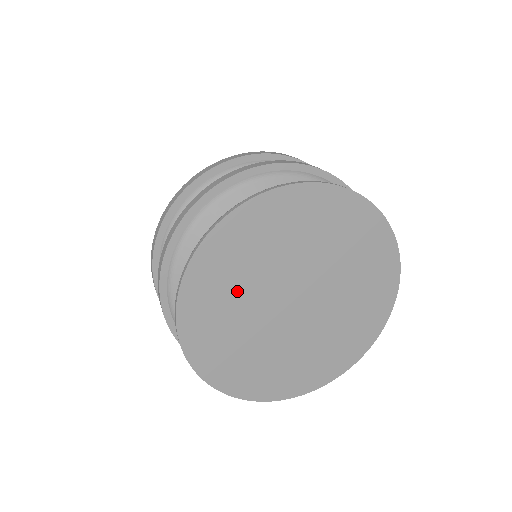
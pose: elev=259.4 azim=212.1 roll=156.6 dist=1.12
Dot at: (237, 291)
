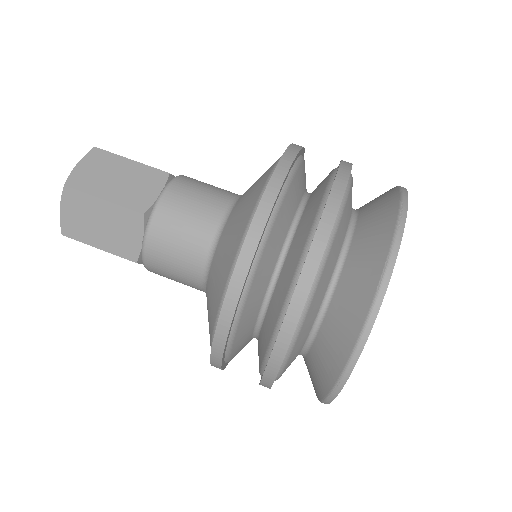
Dot at: occluded
